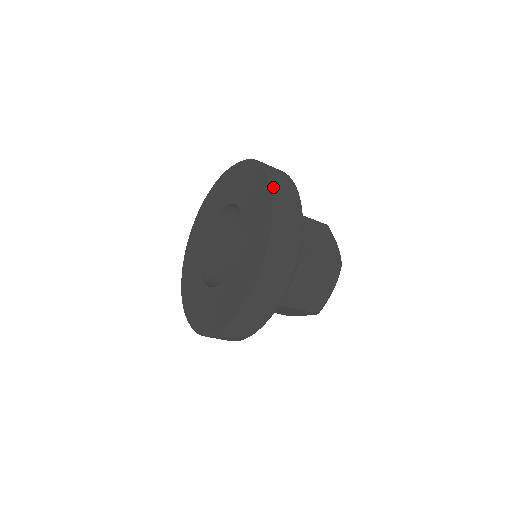
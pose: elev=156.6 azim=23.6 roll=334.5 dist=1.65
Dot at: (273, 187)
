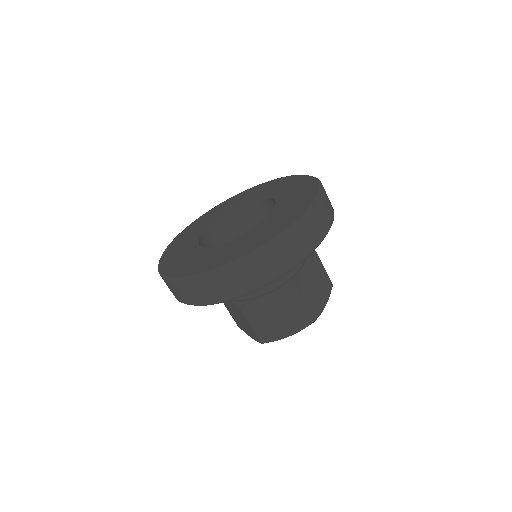
Dot at: (313, 206)
